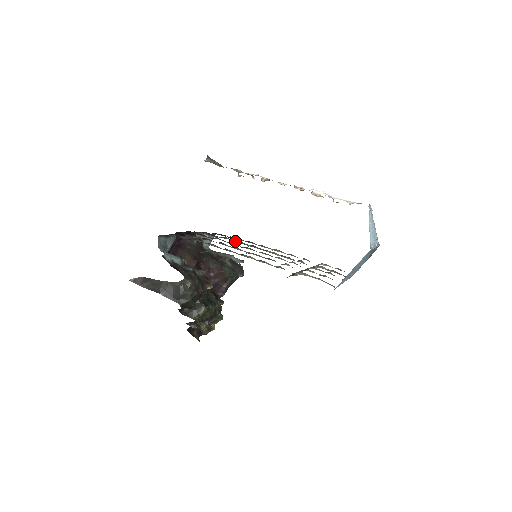
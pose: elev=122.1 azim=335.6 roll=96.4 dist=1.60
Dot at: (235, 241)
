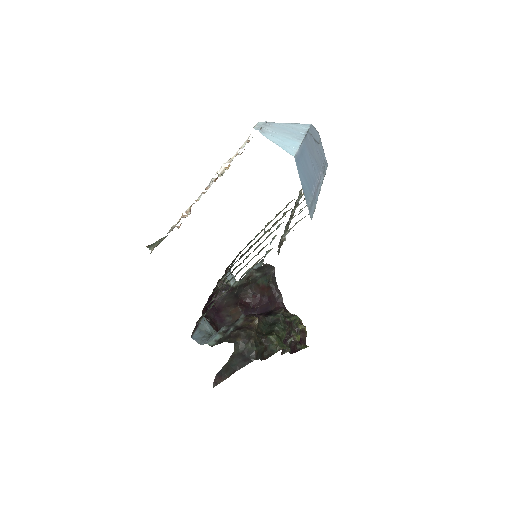
Dot at: occluded
